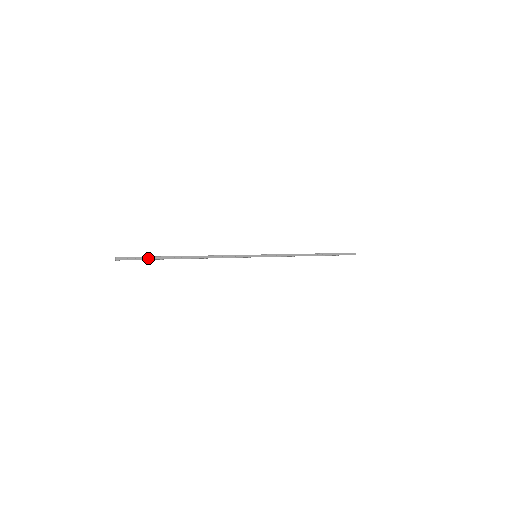
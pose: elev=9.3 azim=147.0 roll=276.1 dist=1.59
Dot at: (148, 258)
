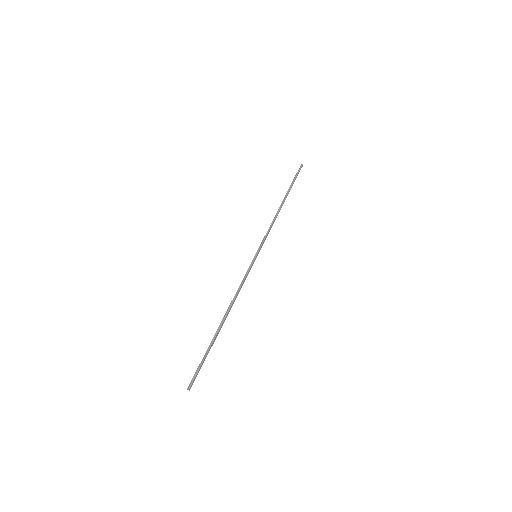
Dot at: occluded
